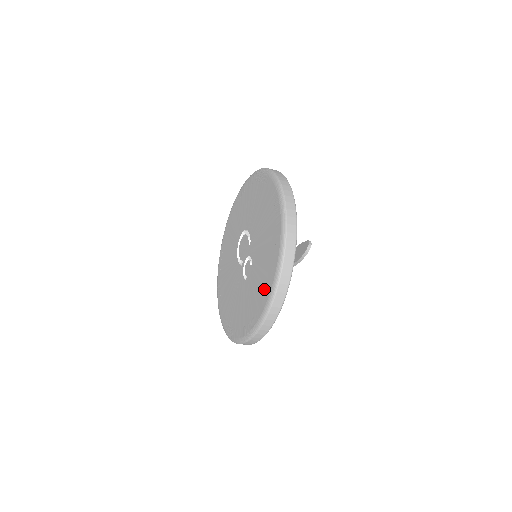
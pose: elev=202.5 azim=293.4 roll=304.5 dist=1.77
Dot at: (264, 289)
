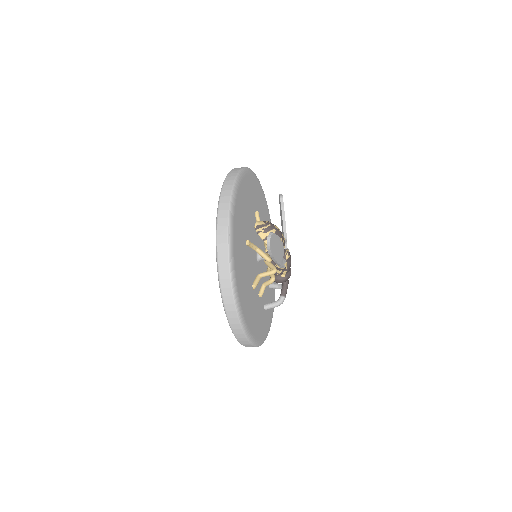
Dot at: occluded
